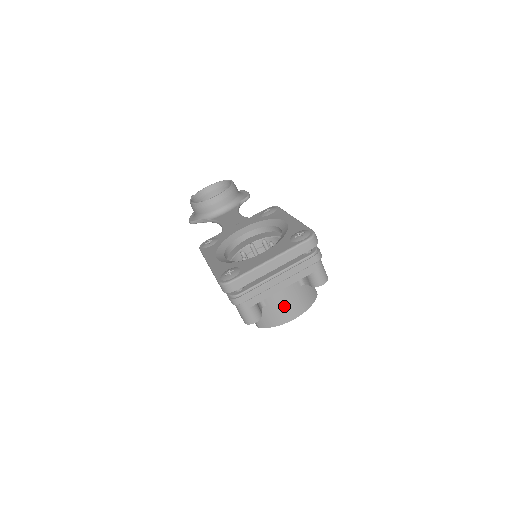
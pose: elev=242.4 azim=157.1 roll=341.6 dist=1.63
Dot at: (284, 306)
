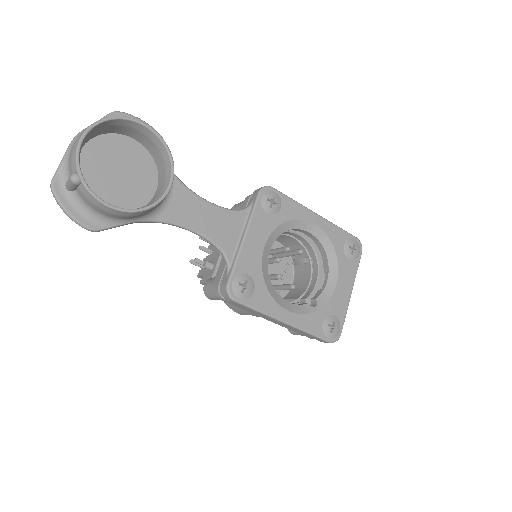
Dot at: occluded
